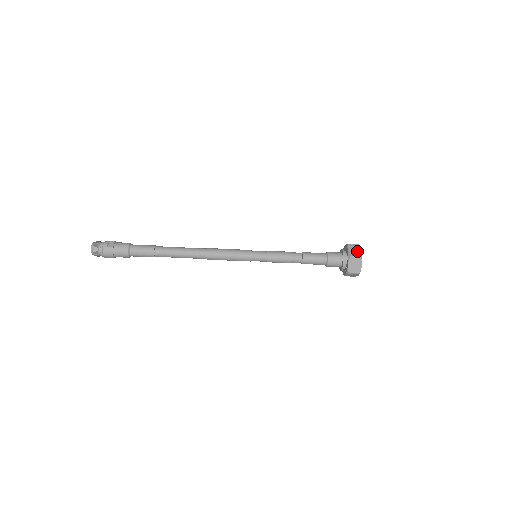
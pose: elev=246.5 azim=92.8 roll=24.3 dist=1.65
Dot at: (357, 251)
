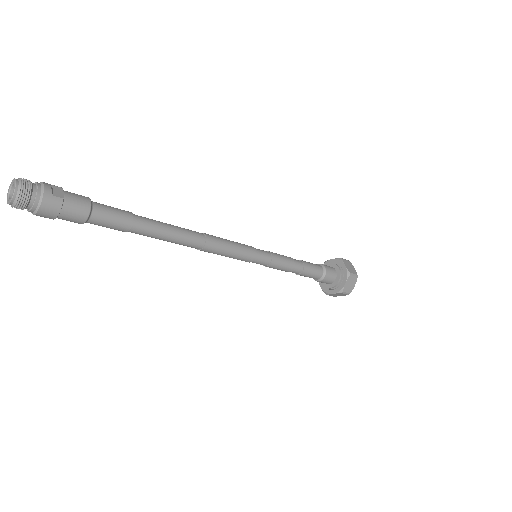
Dot at: (352, 268)
